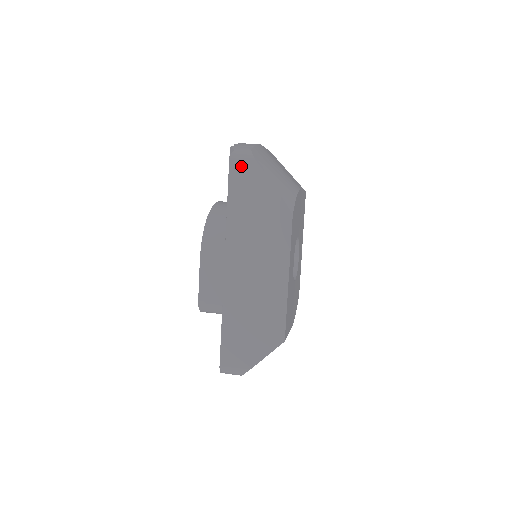
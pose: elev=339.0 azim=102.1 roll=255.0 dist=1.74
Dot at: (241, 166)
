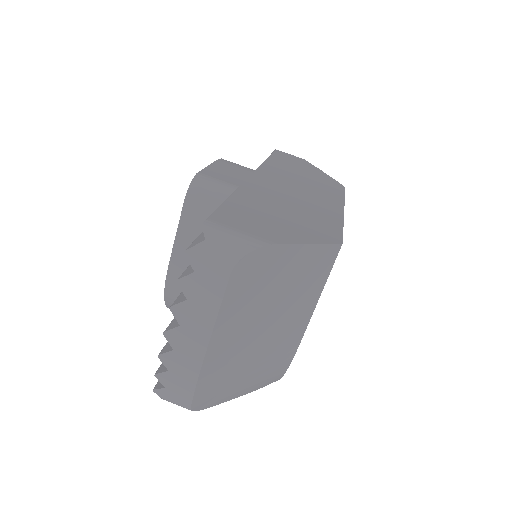
Dot at: occluded
